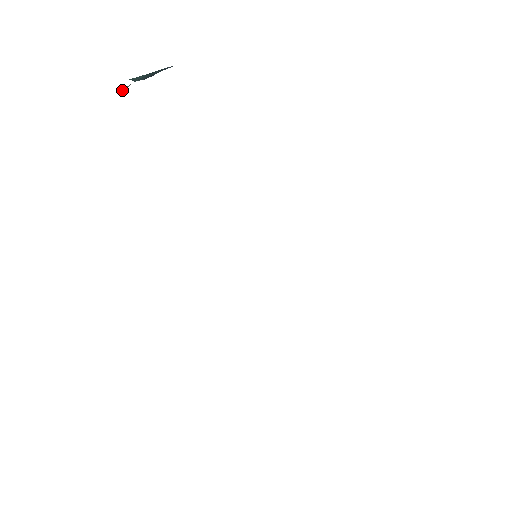
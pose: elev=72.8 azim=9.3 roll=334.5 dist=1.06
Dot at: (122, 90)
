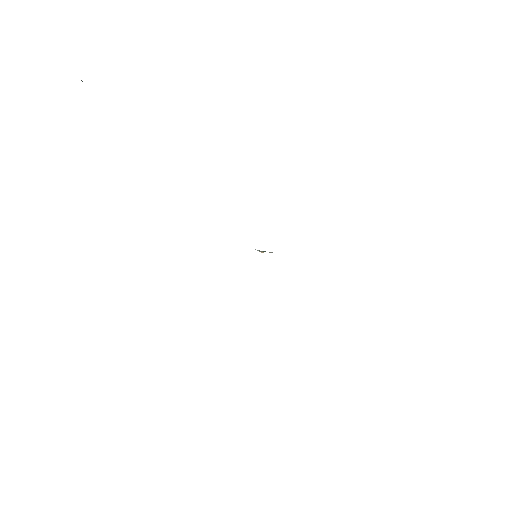
Dot at: occluded
